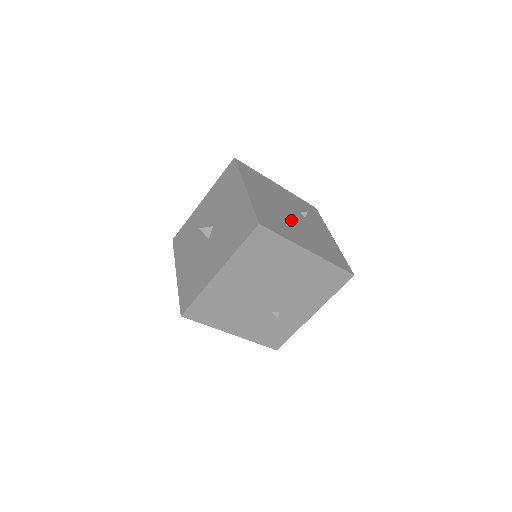
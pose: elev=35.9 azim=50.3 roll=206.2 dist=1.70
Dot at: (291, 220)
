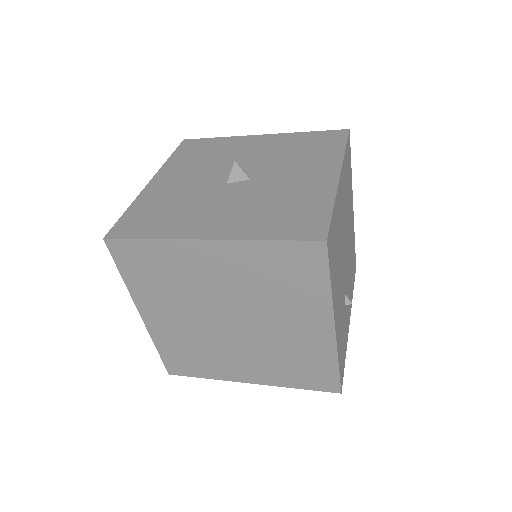
Dot at: occluded
